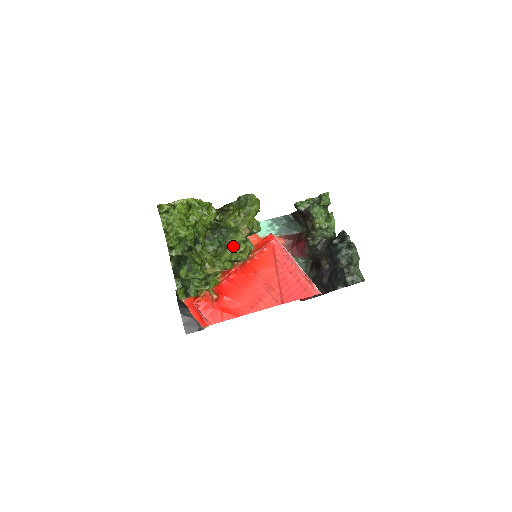
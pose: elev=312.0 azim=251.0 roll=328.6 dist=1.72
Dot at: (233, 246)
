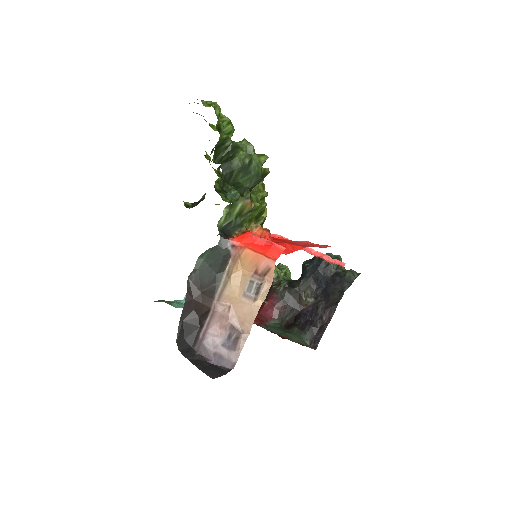
Dot at: (255, 188)
